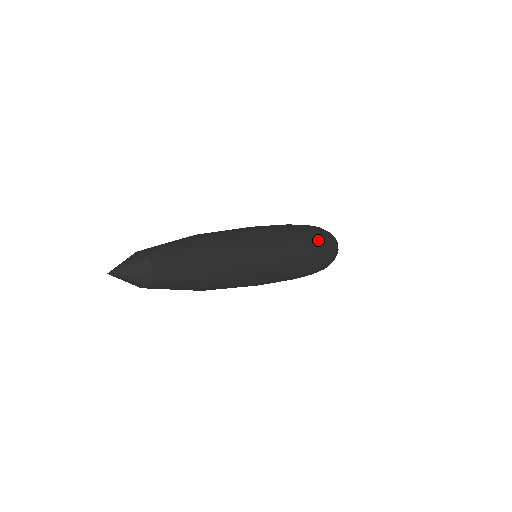
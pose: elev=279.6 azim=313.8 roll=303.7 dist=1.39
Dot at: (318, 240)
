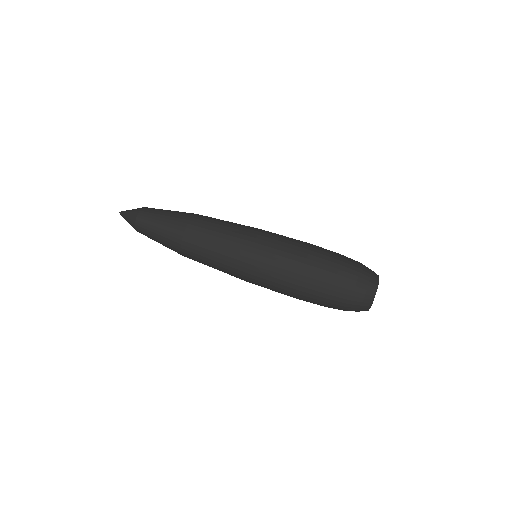
Dot at: (320, 283)
